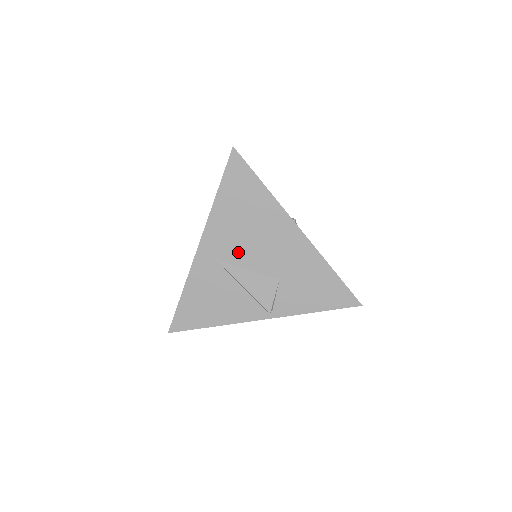
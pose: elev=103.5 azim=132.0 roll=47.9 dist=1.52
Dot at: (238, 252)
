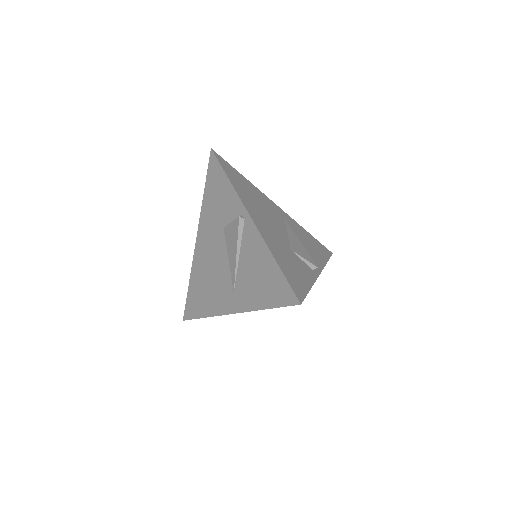
Dot at: occluded
